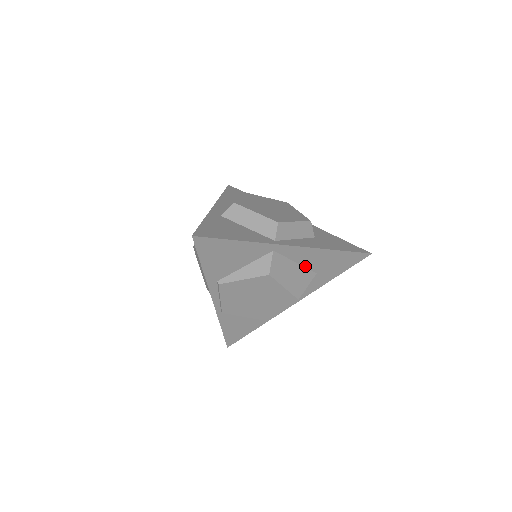
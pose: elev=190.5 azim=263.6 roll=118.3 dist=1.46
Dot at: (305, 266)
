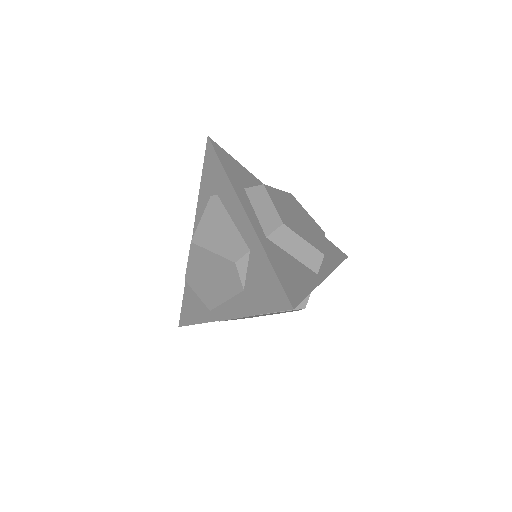
Dot at: occluded
